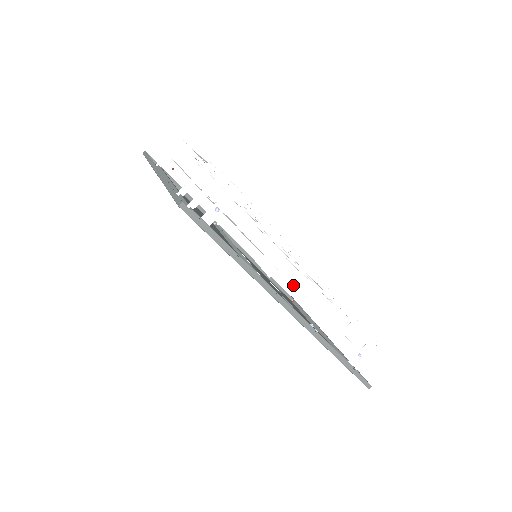
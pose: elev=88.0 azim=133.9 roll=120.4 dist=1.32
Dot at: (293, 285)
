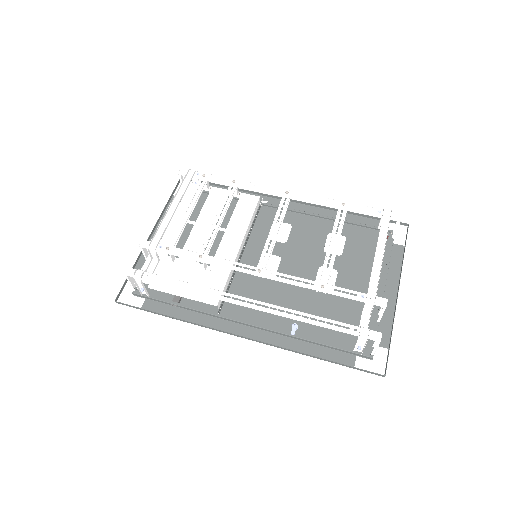
Dot at: occluded
